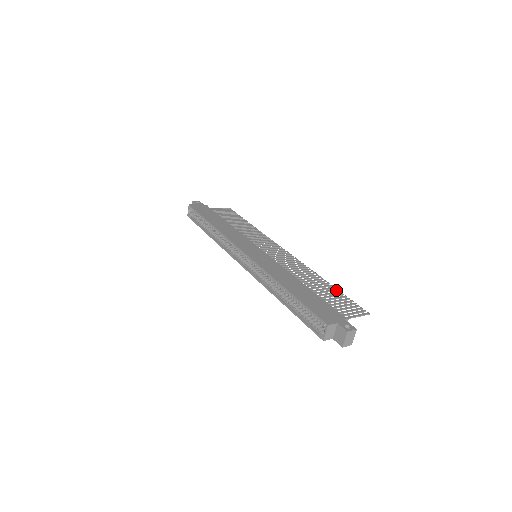
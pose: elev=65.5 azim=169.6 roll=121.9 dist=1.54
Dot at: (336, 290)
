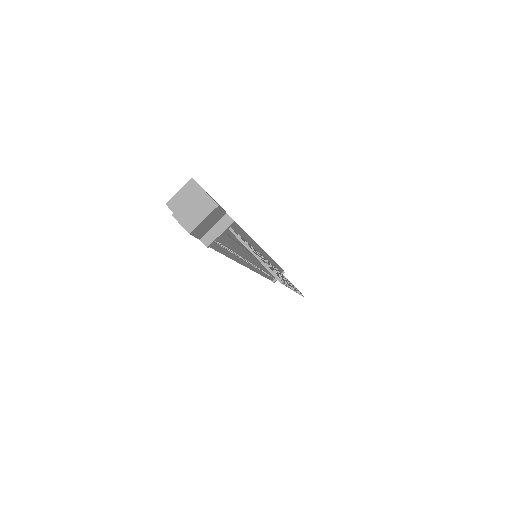
Dot at: (285, 282)
